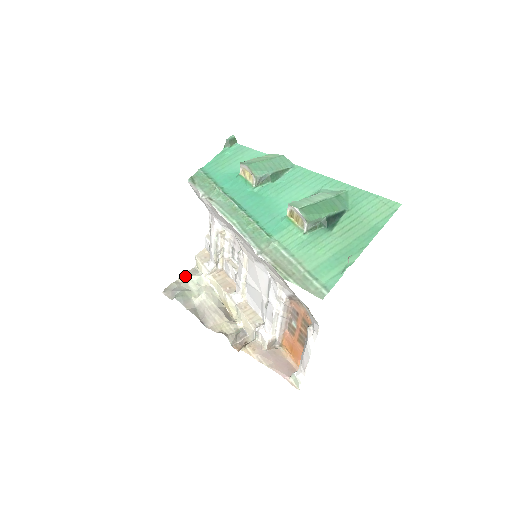
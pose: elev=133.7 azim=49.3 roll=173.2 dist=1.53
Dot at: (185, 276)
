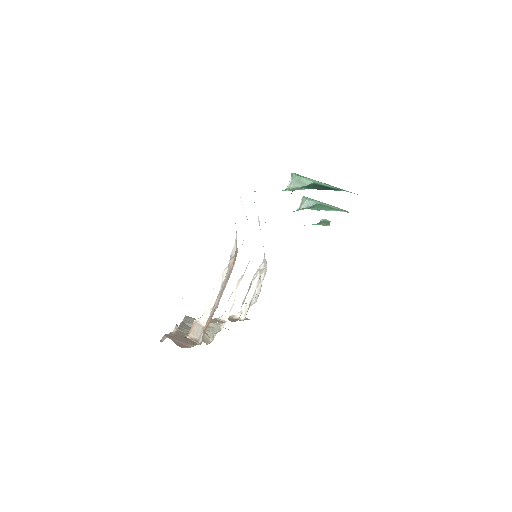
Dot at: occluded
